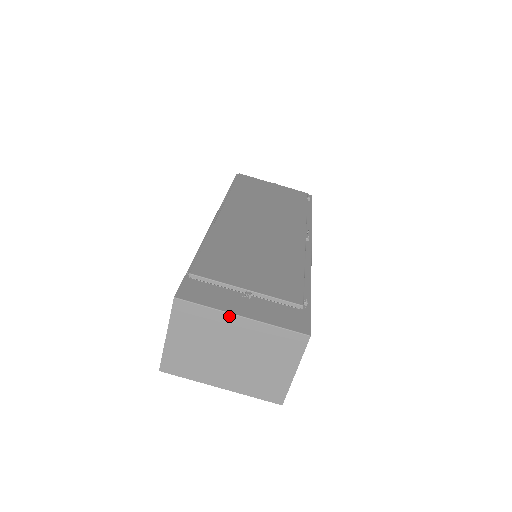
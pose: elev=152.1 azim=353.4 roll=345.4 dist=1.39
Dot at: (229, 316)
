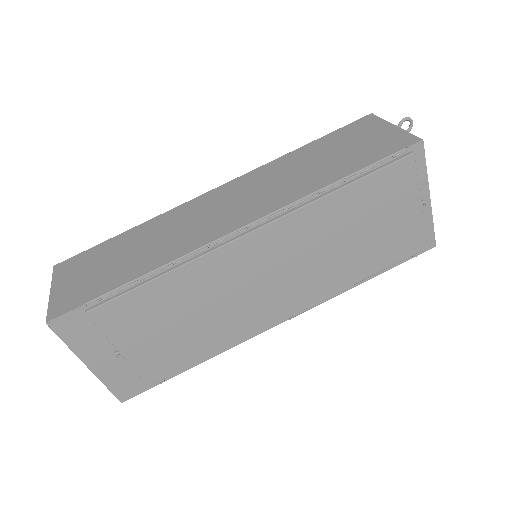
Dot at: (80, 357)
